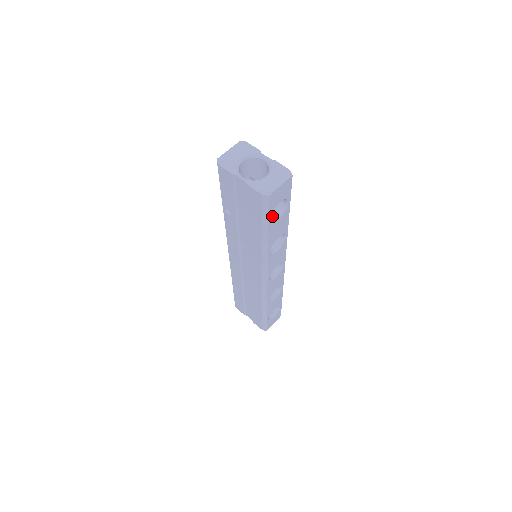
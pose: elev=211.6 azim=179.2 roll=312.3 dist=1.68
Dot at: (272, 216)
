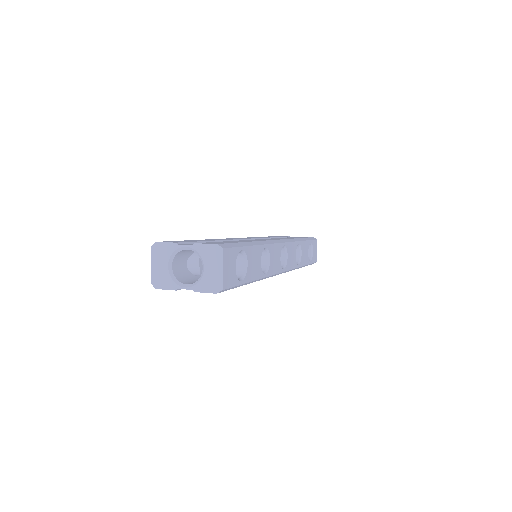
Dot at: (240, 269)
